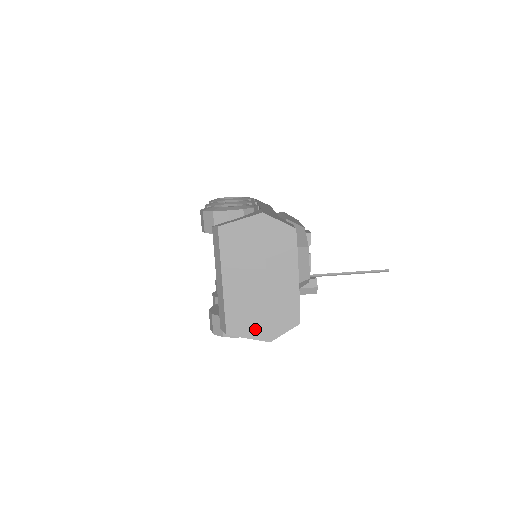
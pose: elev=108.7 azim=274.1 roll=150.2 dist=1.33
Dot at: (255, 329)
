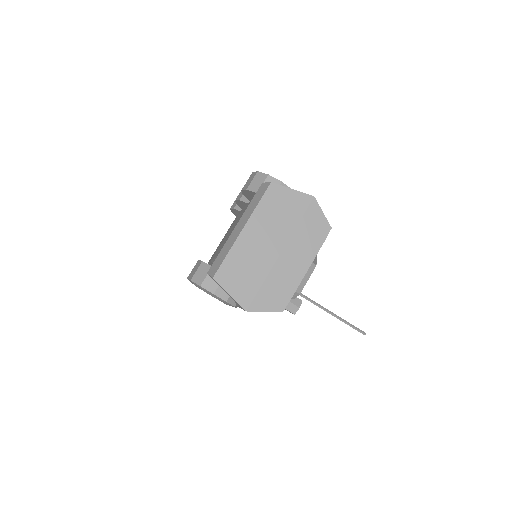
Dot at: (241, 290)
